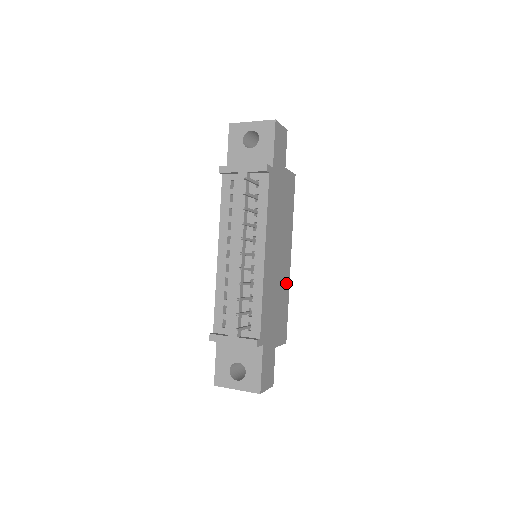
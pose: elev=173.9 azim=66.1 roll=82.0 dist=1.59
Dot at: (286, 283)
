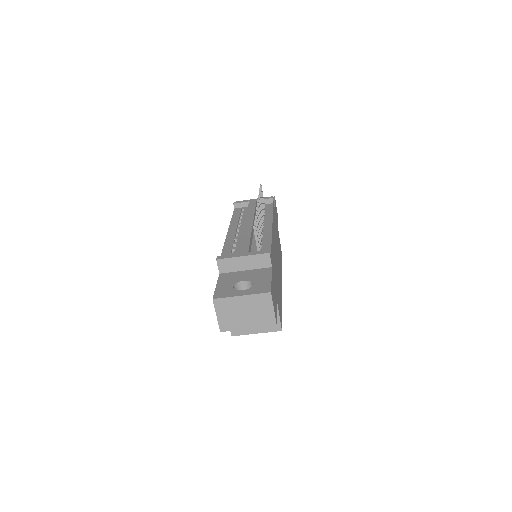
Dot at: (280, 289)
